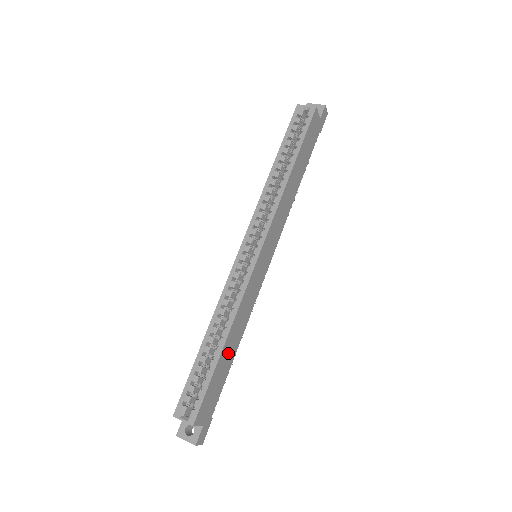
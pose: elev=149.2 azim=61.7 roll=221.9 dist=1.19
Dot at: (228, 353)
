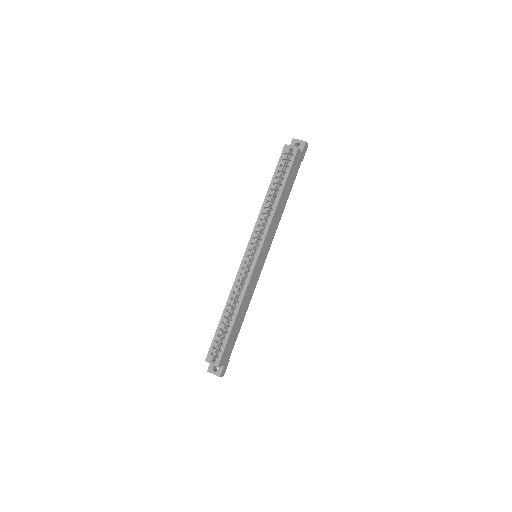
Dot at: (238, 321)
